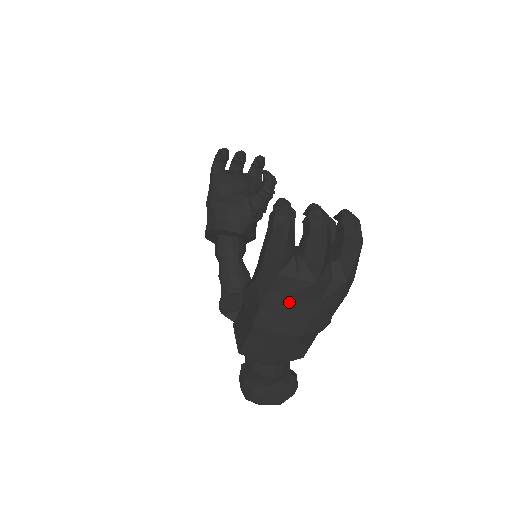
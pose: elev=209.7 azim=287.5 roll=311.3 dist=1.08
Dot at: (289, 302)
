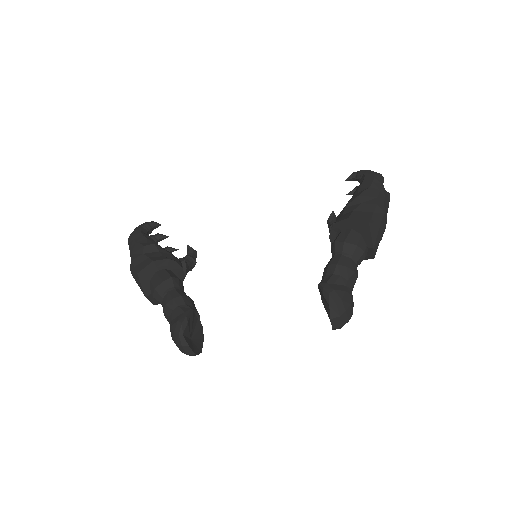
Dot at: (385, 202)
